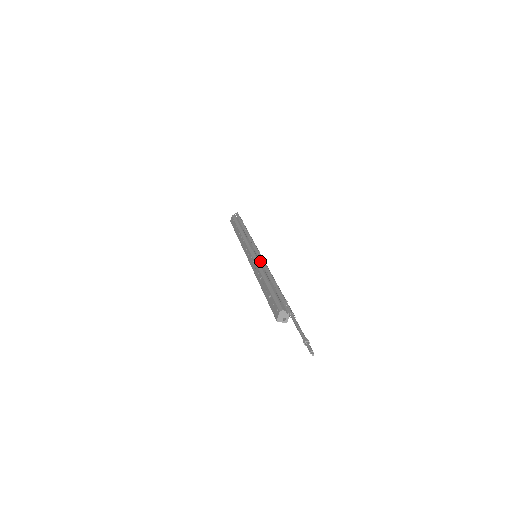
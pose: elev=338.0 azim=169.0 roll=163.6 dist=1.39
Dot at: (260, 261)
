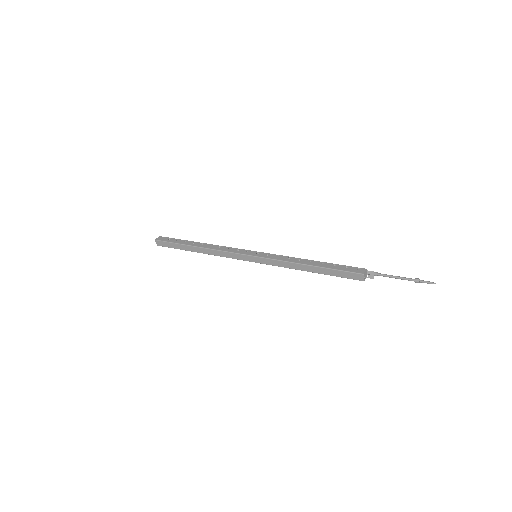
Dot at: occluded
